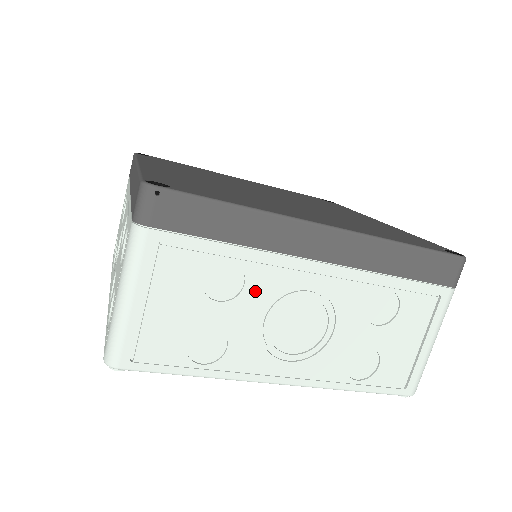
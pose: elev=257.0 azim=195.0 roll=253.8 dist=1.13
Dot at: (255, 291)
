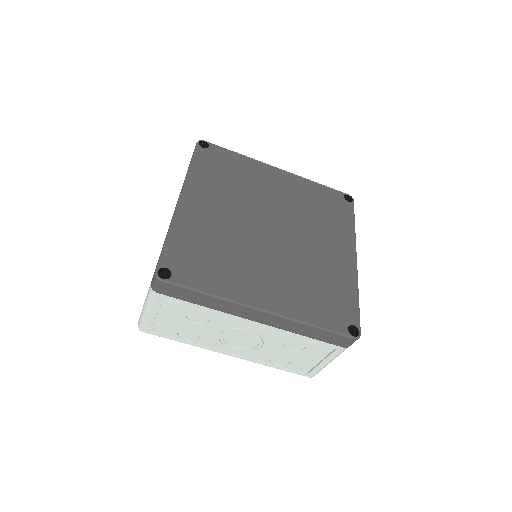
Dot at: (216, 324)
